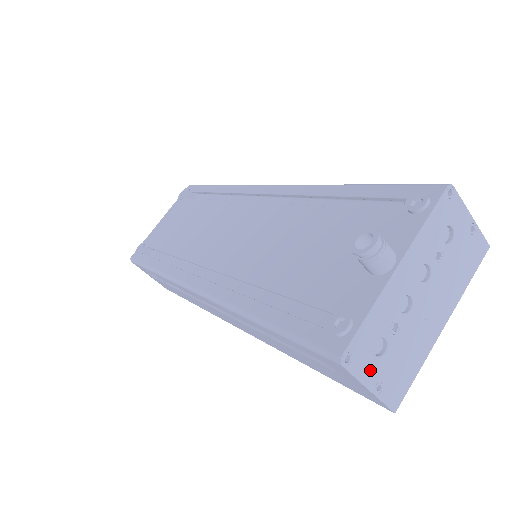
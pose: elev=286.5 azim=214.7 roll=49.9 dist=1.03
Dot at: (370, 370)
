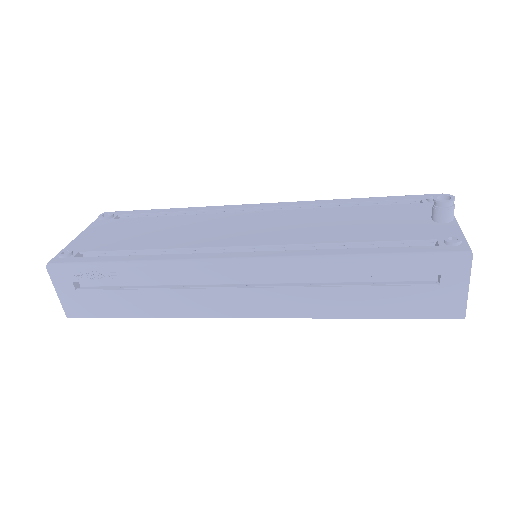
Dot at: occluded
